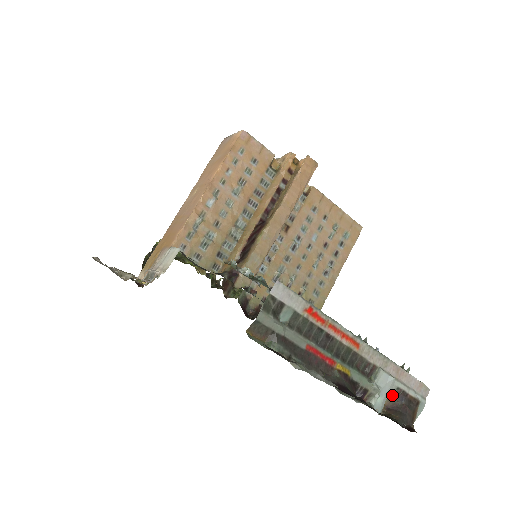
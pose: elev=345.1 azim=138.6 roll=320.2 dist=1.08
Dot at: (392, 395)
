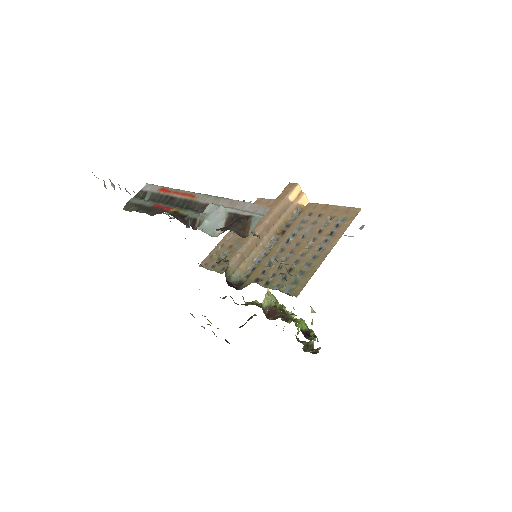
Dot at: (227, 222)
